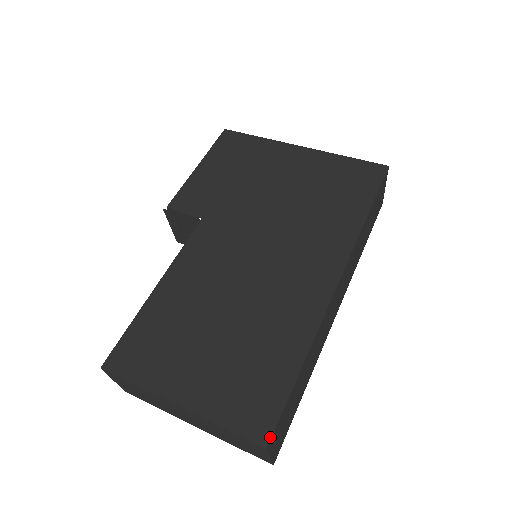
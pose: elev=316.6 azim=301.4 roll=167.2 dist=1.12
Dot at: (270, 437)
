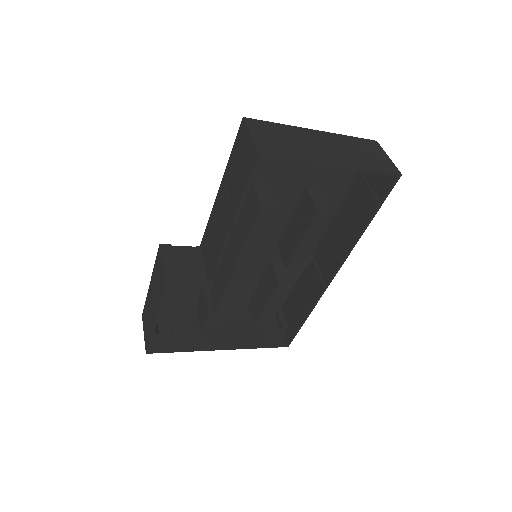
Dot at: occluded
